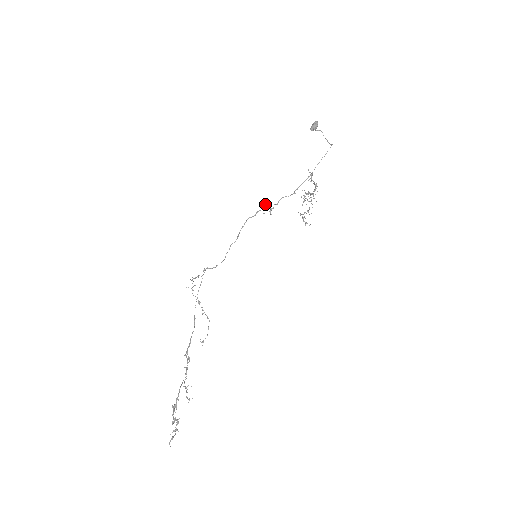
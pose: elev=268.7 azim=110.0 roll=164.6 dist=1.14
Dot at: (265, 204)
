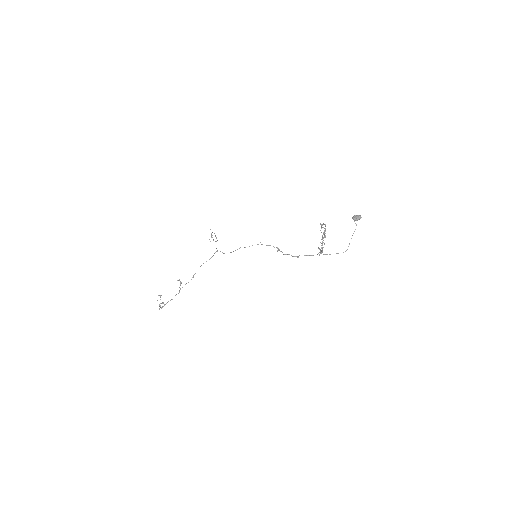
Dot at: (277, 247)
